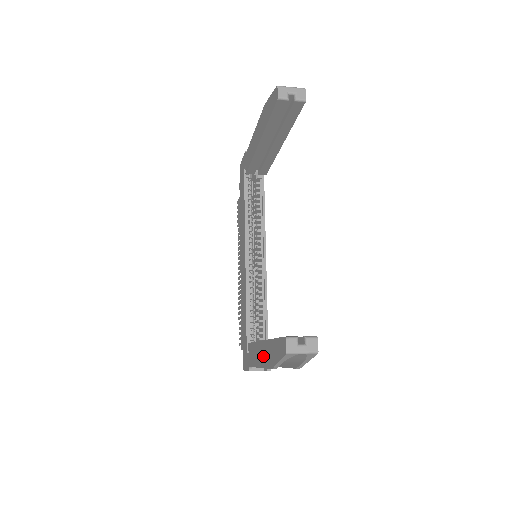
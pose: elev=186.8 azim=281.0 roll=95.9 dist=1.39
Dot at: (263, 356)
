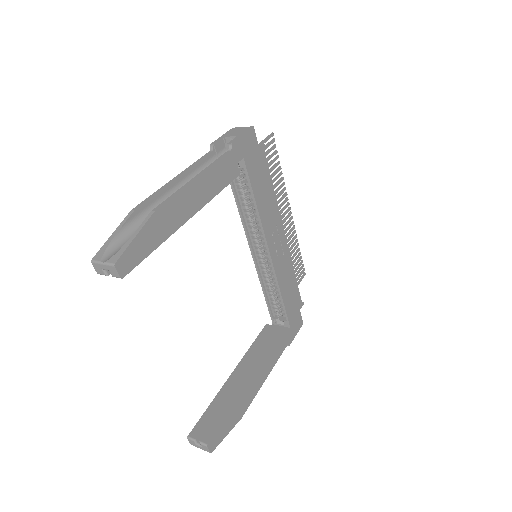
Dot at: occluded
